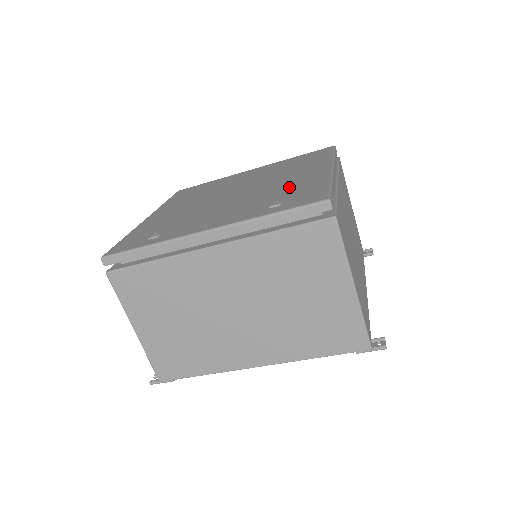
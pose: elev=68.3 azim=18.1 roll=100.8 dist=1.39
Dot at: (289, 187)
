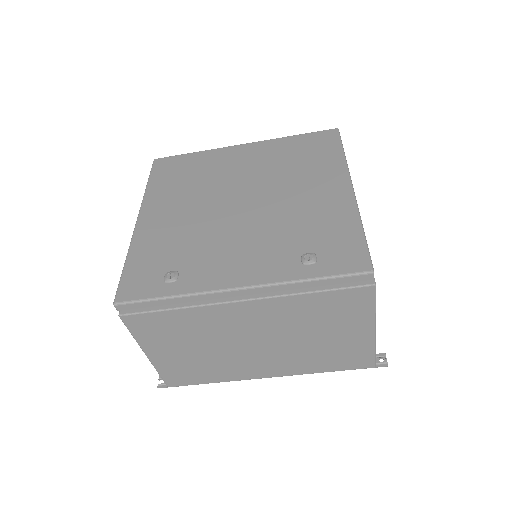
Dot at: (313, 219)
